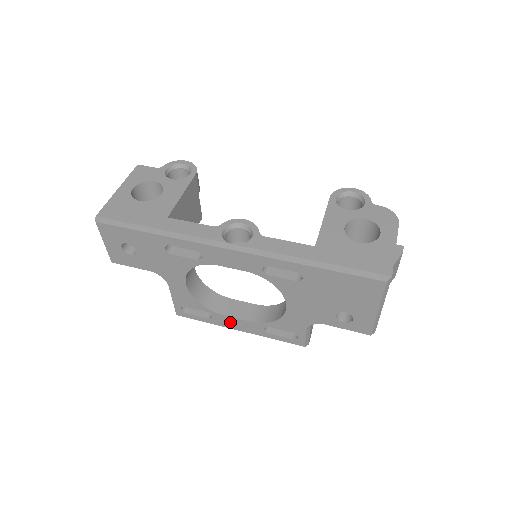
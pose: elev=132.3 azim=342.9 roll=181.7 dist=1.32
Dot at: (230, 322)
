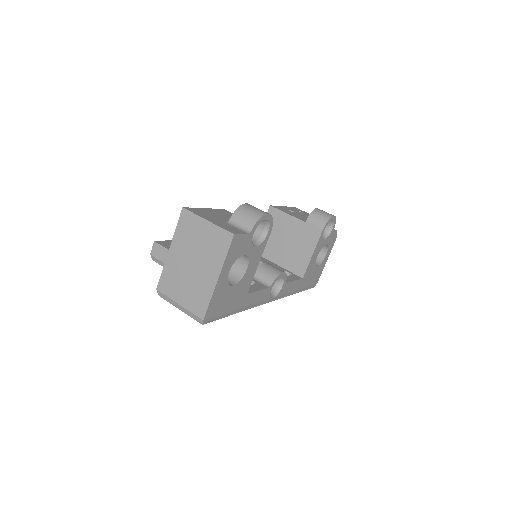
Dot at: occluded
